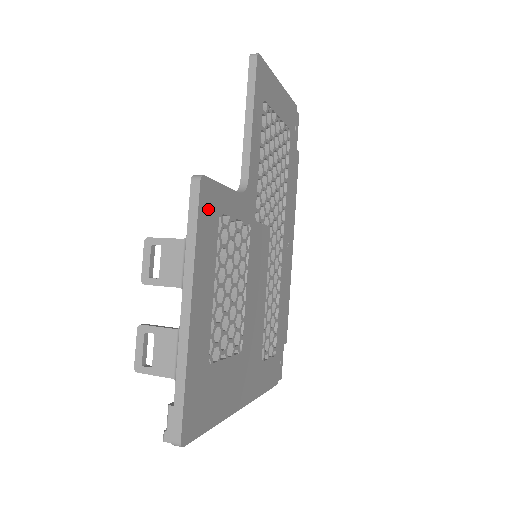
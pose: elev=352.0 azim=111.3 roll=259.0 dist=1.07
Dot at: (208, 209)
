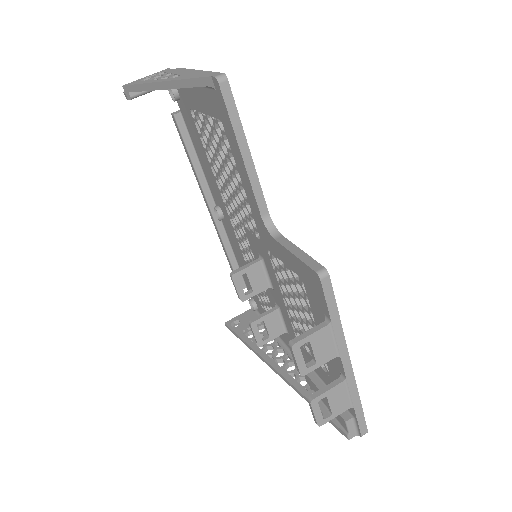
Dot at: occluded
